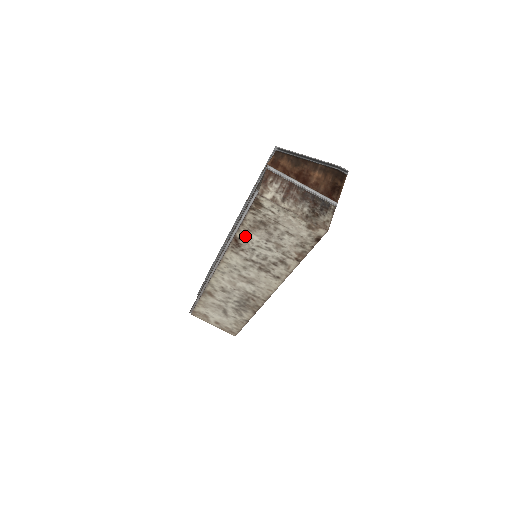
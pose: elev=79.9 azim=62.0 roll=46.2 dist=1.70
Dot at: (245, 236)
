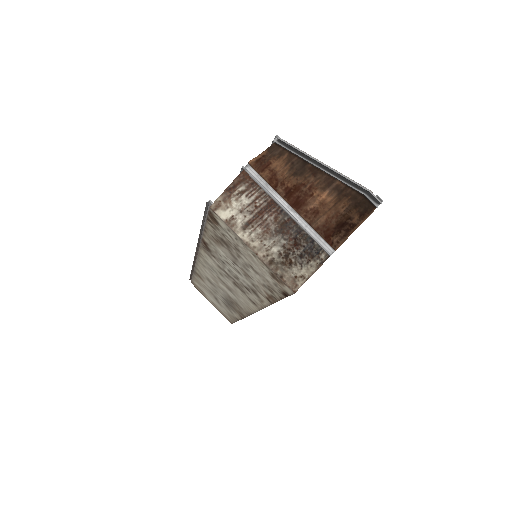
Dot at: (212, 244)
